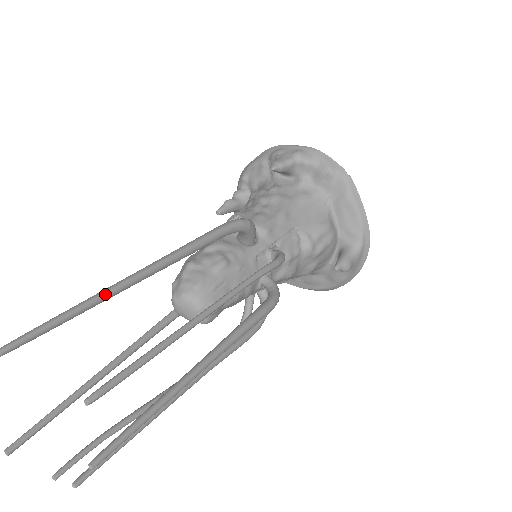
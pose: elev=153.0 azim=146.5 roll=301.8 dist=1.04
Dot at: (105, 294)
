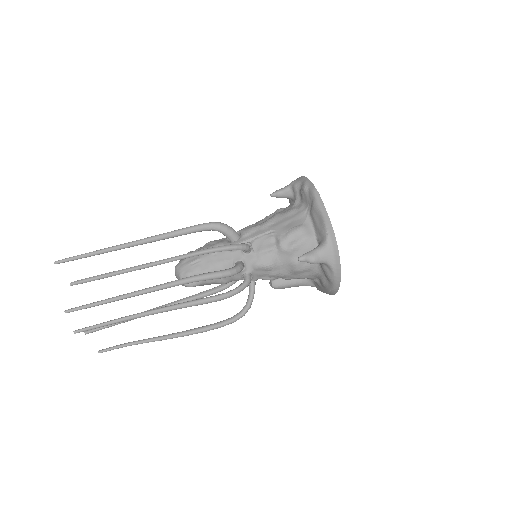
Dot at: (106, 249)
